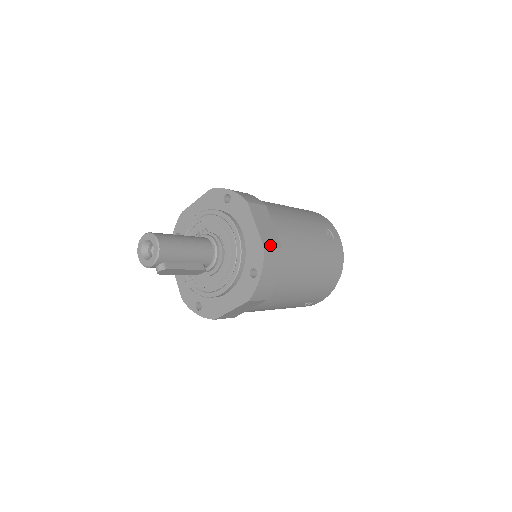
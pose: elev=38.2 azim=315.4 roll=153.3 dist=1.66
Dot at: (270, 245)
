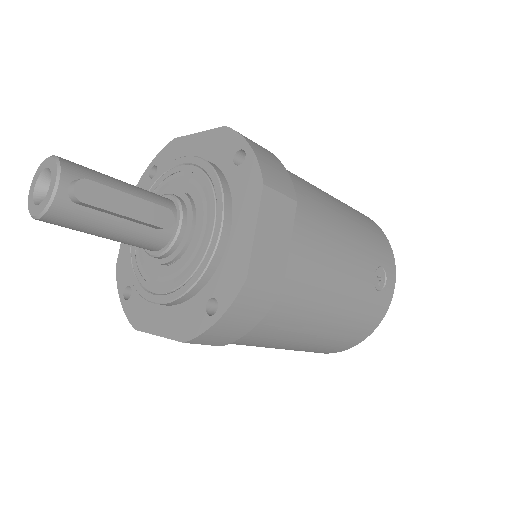
Dot at: occluded
